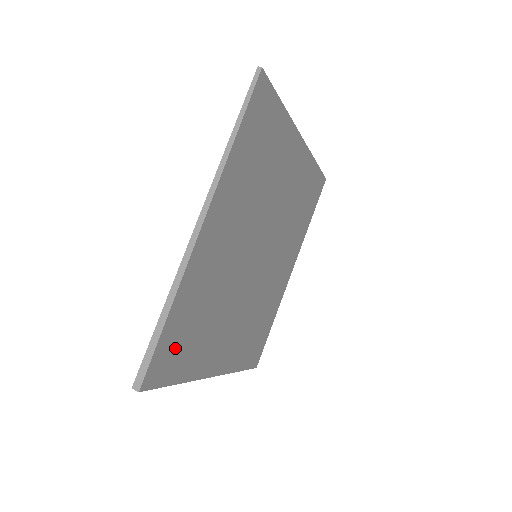
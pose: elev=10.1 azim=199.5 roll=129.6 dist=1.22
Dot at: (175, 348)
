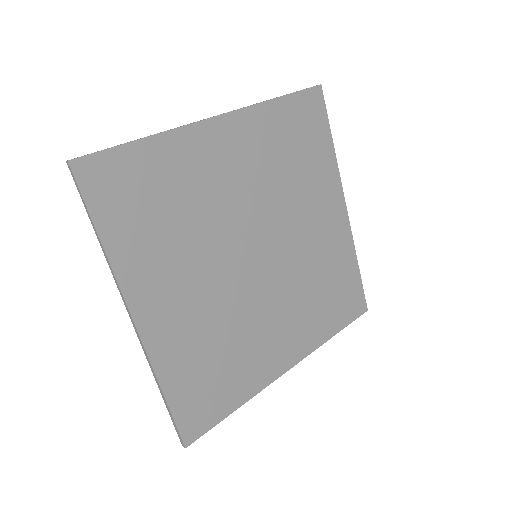
Dot at: (201, 399)
